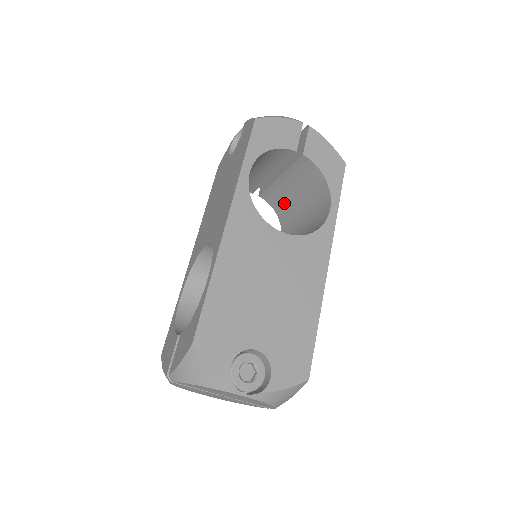
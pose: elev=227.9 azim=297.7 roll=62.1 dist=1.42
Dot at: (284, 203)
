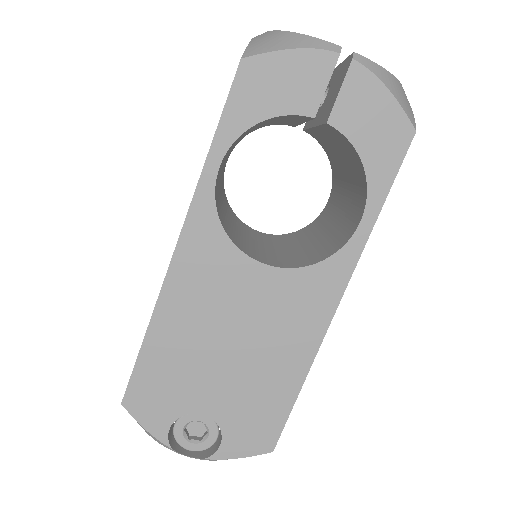
Dot at: (332, 154)
